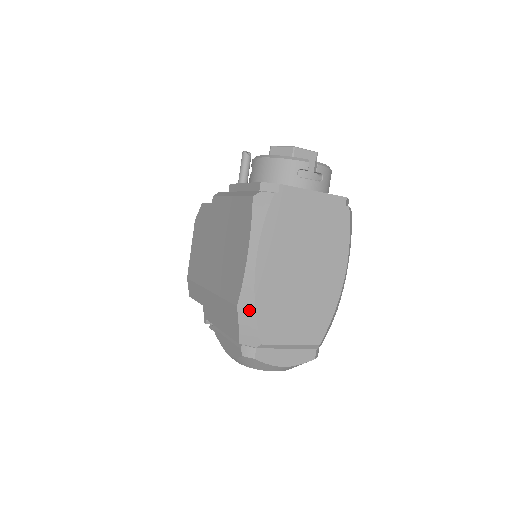
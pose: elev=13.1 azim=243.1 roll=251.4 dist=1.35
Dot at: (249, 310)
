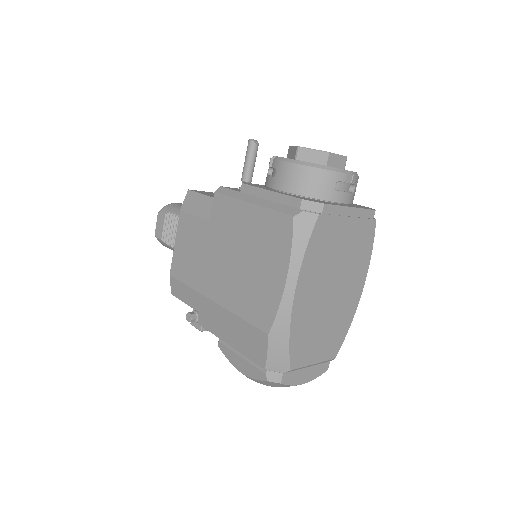
Dot at: (282, 338)
